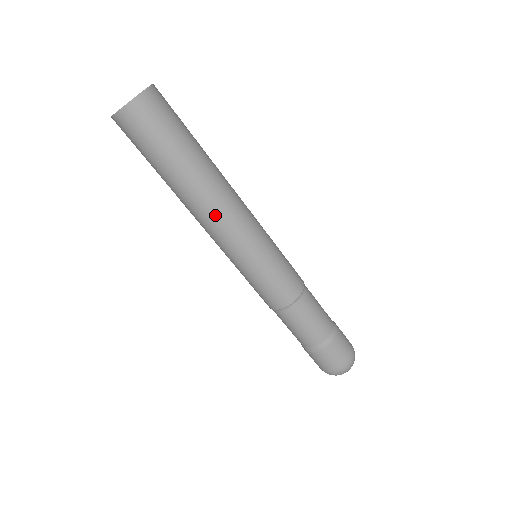
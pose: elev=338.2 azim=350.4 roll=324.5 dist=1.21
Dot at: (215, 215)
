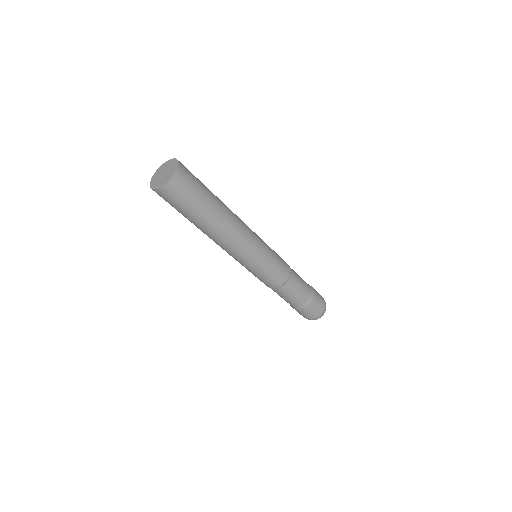
Dot at: (230, 241)
